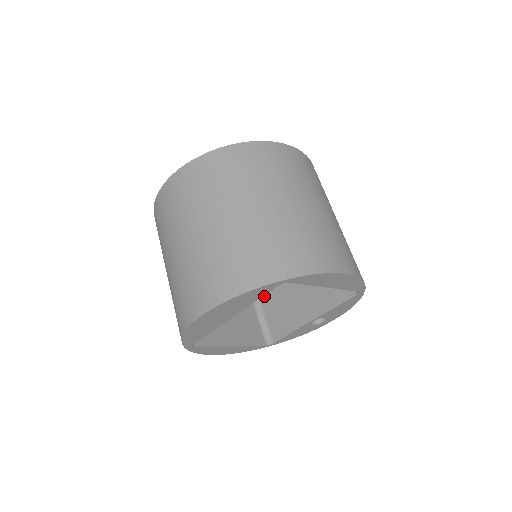
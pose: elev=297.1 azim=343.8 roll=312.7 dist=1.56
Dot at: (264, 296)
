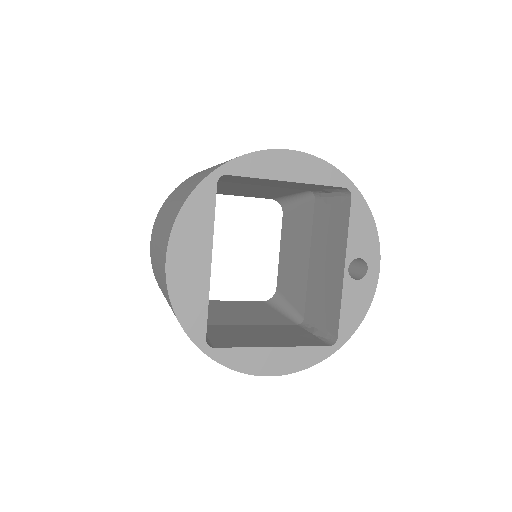
Dot at: (311, 314)
